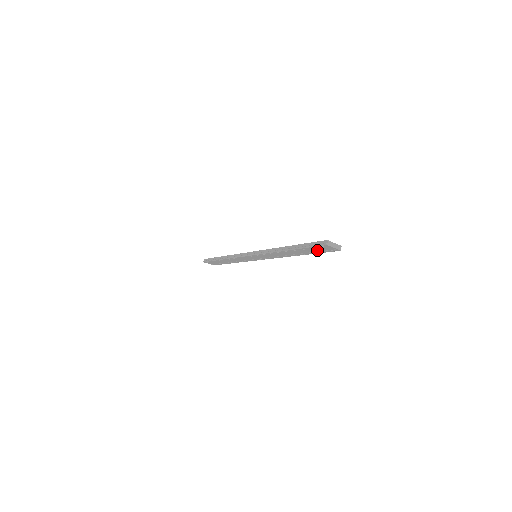
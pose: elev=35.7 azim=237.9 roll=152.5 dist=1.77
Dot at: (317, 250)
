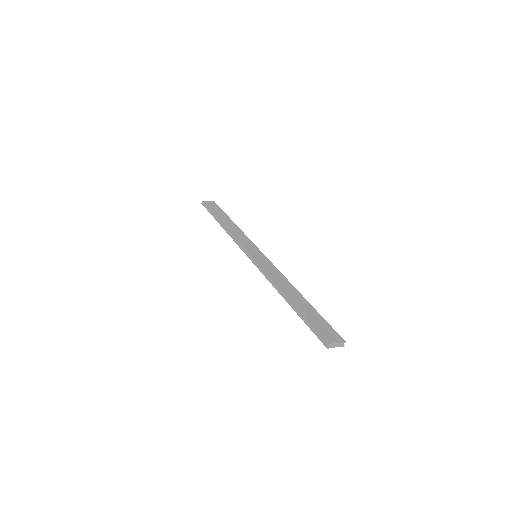
Dot at: occluded
